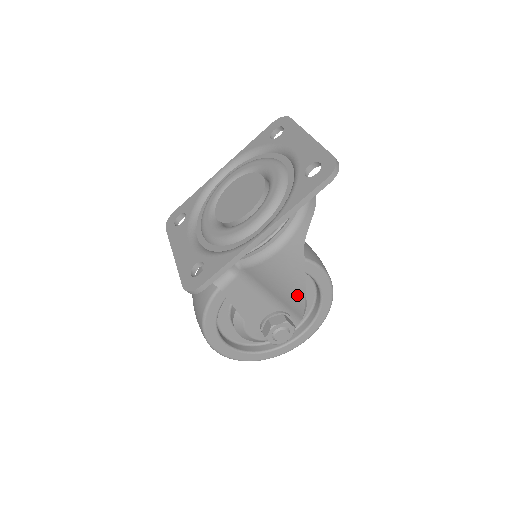
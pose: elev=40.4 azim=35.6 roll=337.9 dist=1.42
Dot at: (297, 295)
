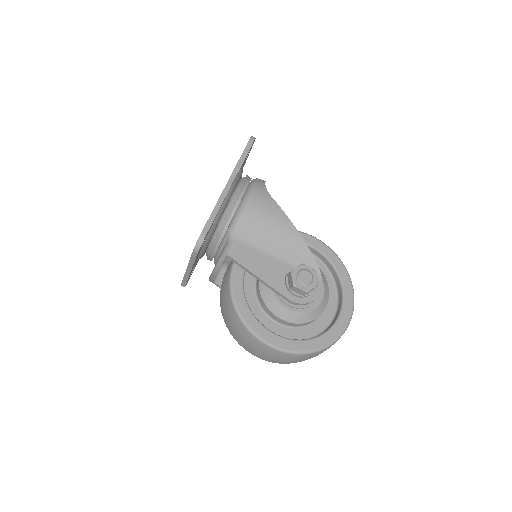
Dot at: (293, 237)
